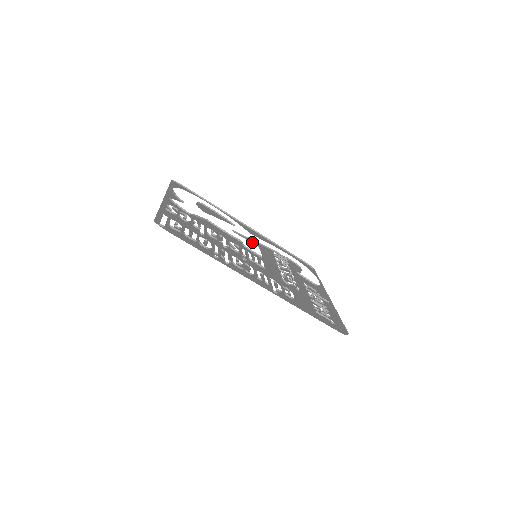
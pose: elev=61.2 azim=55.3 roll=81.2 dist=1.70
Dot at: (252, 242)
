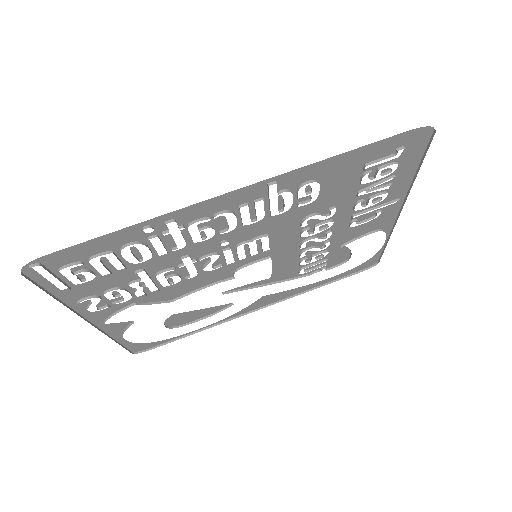
Dot at: (260, 284)
